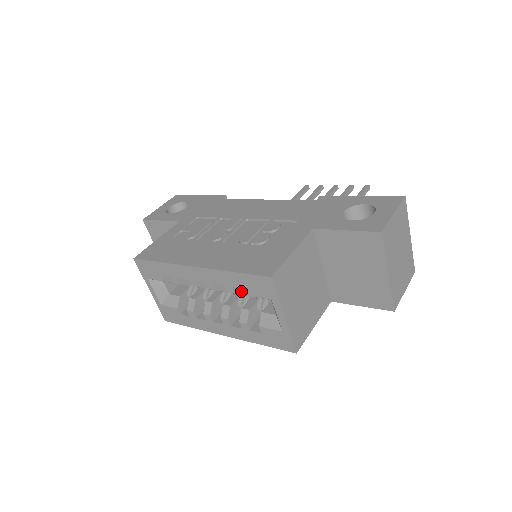
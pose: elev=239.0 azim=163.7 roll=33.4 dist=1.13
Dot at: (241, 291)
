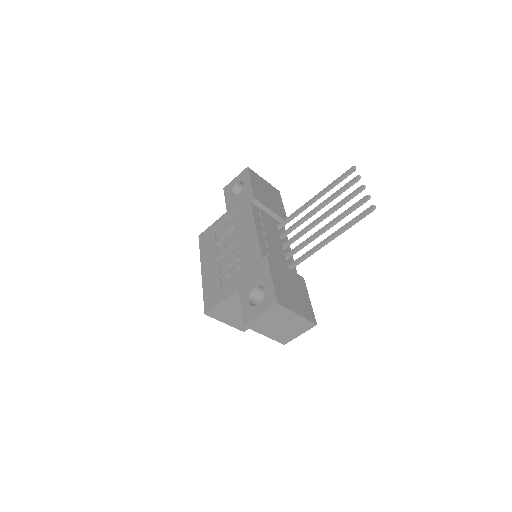
Dot at: occluded
